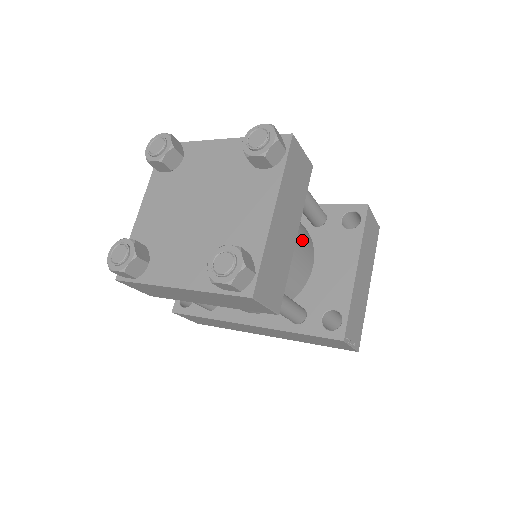
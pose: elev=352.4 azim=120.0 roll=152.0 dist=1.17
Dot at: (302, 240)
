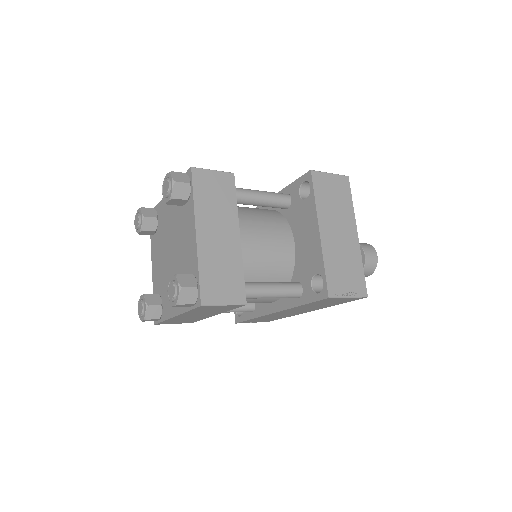
Dot at: (267, 230)
